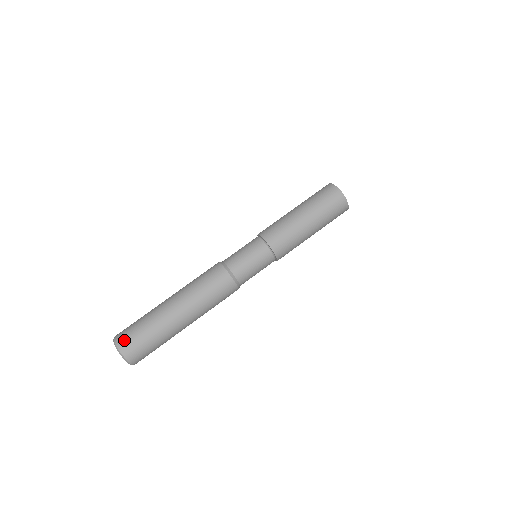
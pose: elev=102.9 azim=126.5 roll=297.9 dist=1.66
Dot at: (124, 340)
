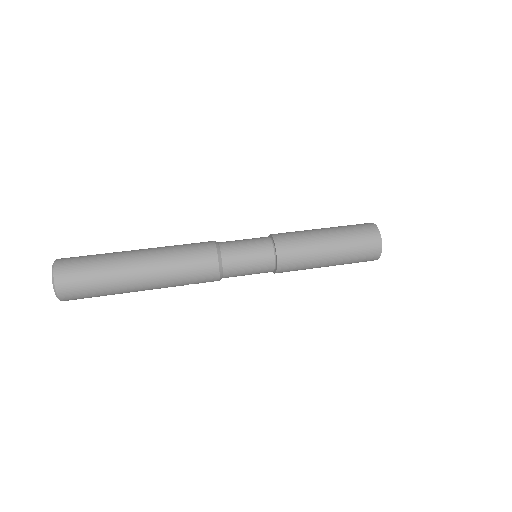
Dot at: (66, 265)
